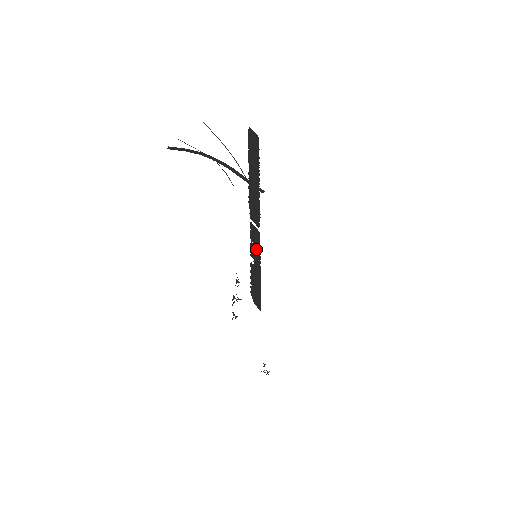
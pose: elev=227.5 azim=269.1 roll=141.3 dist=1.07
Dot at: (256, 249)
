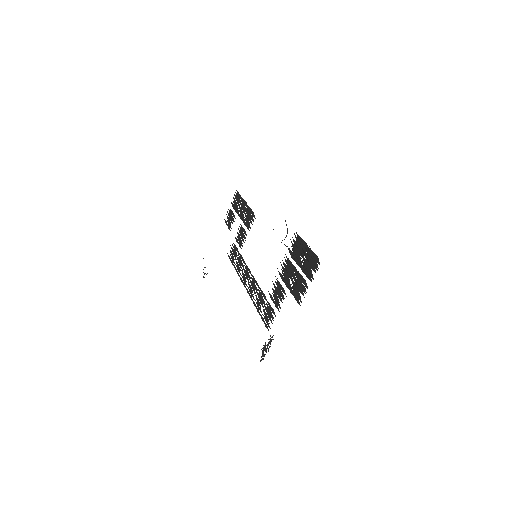
Dot at: (278, 299)
